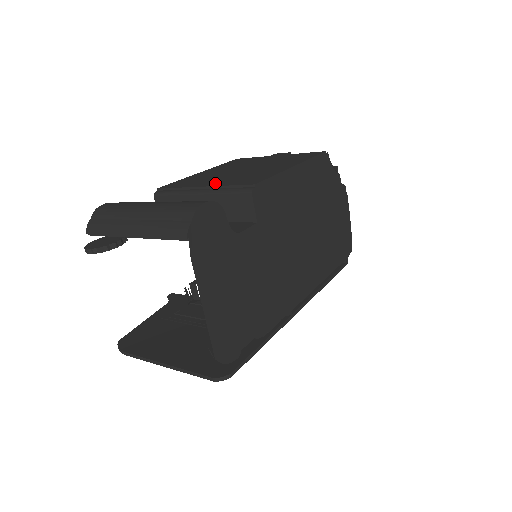
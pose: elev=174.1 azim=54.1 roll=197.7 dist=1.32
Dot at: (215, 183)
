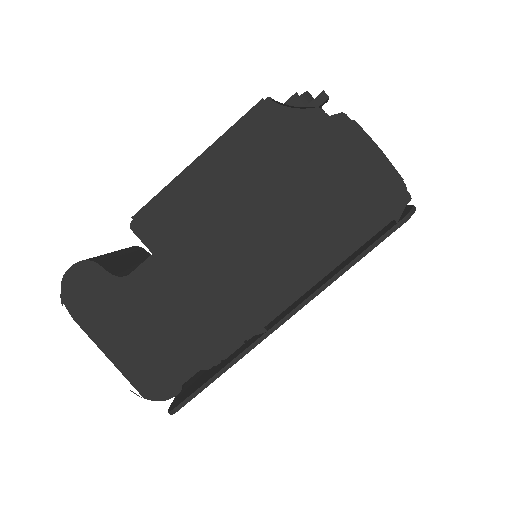
Dot at: occluded
